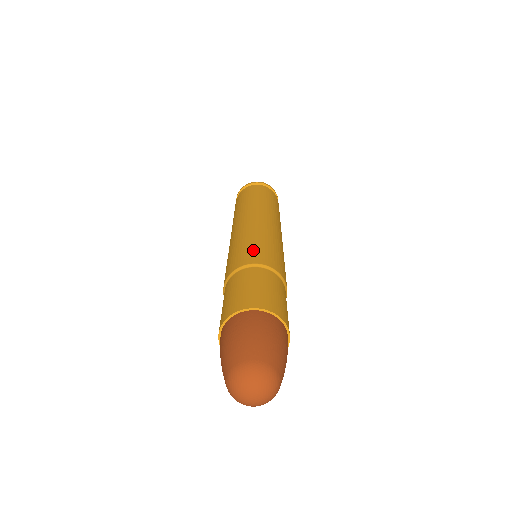
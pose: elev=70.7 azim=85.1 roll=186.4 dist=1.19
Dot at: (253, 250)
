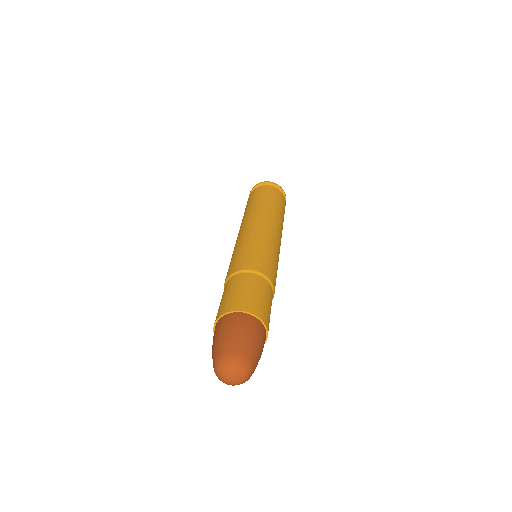
Dot at: (253, 256)
